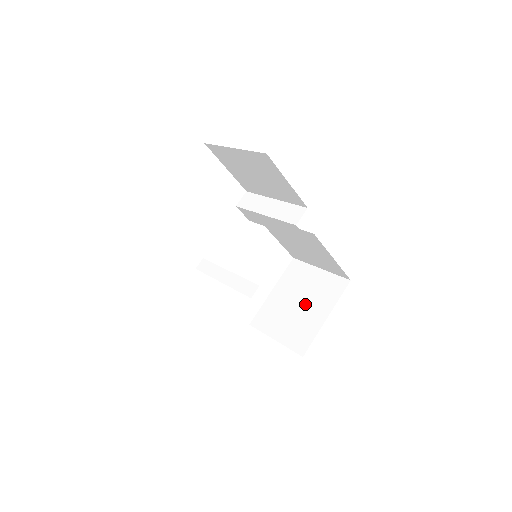
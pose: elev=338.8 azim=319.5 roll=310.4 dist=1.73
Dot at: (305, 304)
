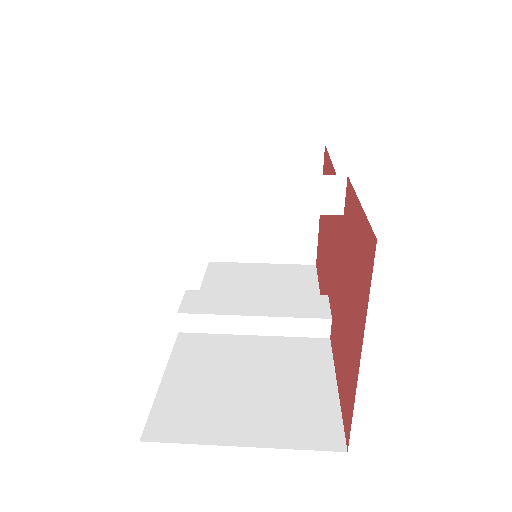
Dot at: occluded
